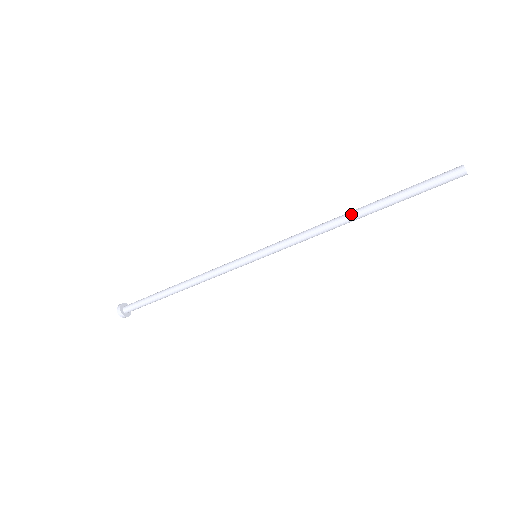
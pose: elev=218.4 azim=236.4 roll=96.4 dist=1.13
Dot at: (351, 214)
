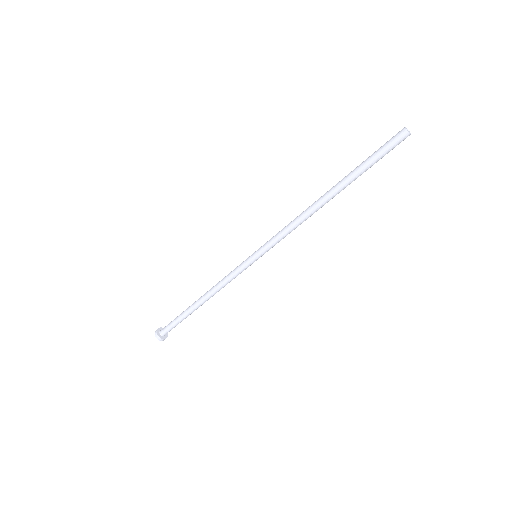
Dot at: (326, 200)
